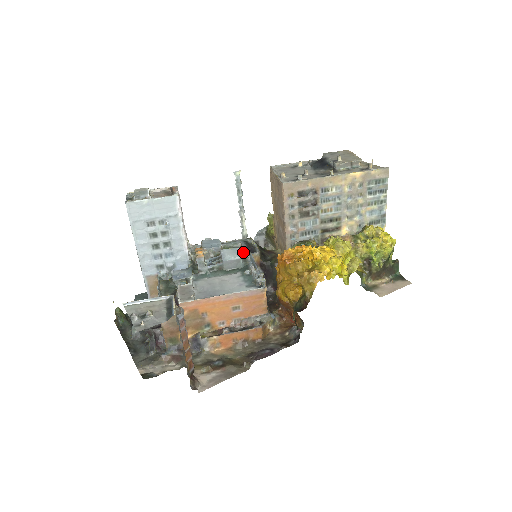
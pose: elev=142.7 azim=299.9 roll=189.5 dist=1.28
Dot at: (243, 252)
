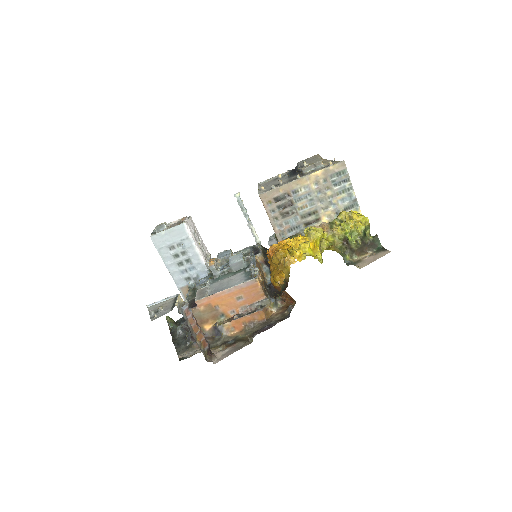
Dot at: occluded
